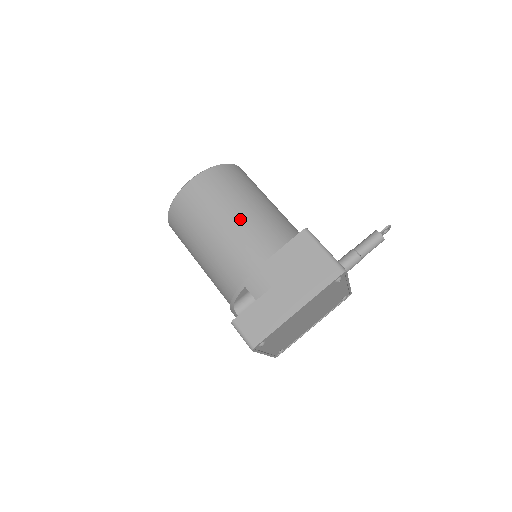
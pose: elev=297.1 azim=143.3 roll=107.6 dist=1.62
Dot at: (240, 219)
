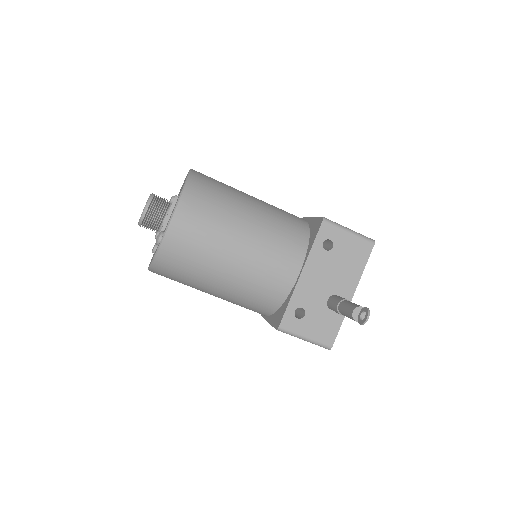
Dot at: (219, 297)
